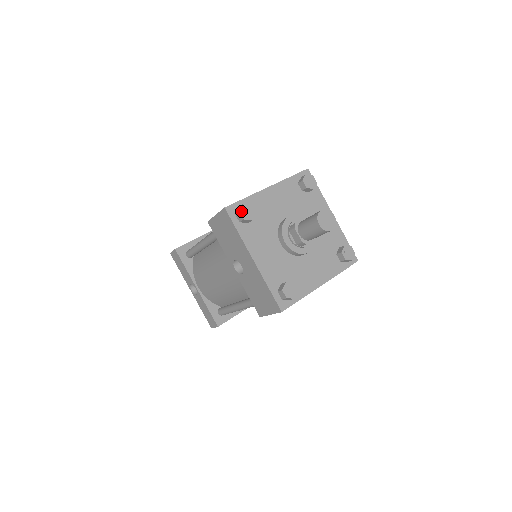
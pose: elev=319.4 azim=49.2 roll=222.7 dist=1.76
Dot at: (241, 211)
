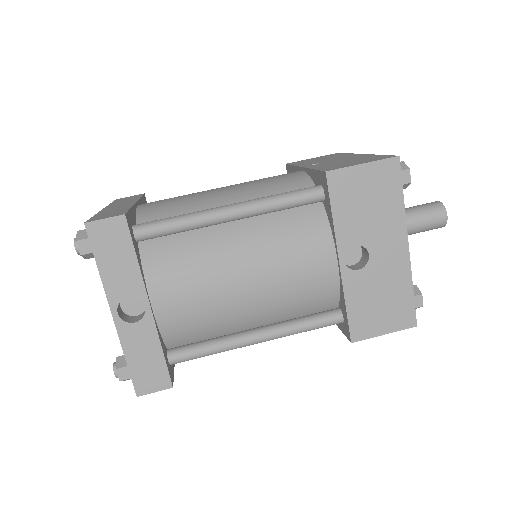
Dot at: (408, 170)
